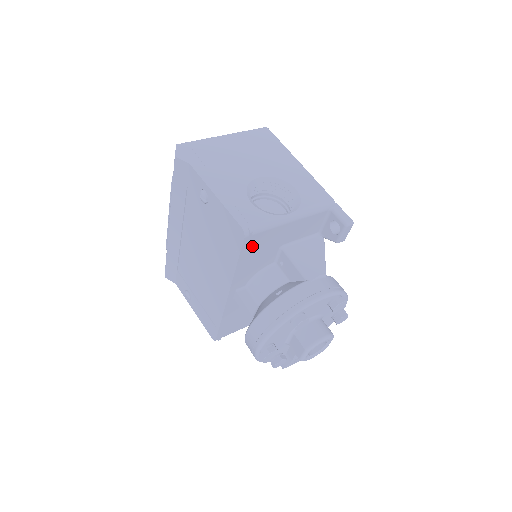
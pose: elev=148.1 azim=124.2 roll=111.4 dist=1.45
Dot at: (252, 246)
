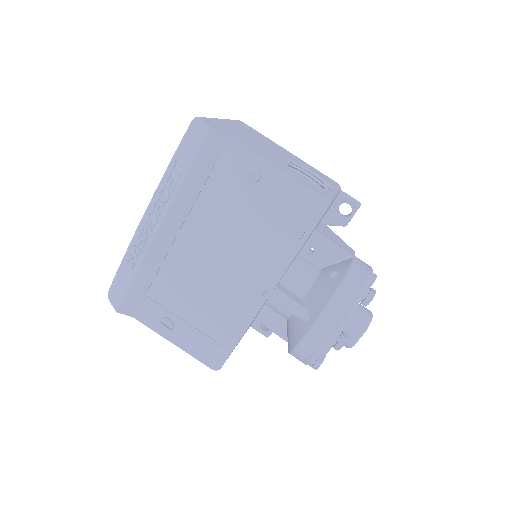
Dot at: occluded
